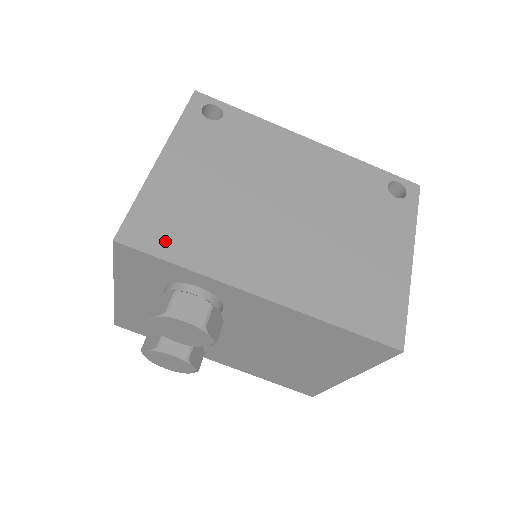
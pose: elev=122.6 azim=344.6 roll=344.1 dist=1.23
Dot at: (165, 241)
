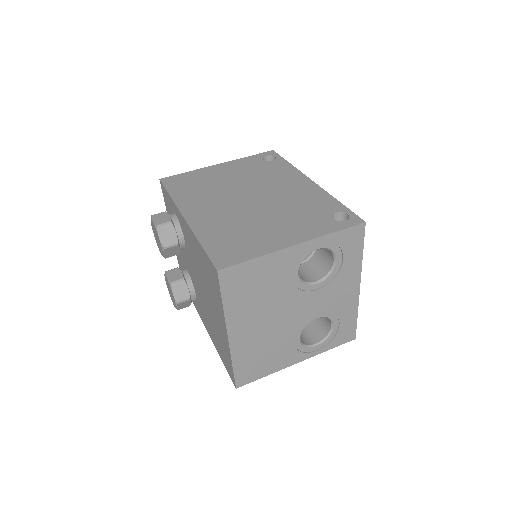
Dot at: (177, 186)
